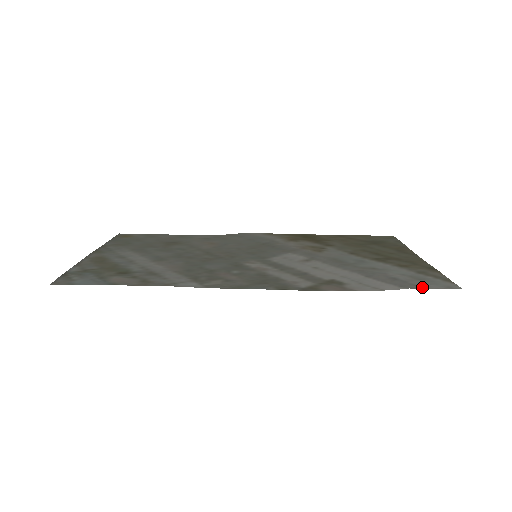
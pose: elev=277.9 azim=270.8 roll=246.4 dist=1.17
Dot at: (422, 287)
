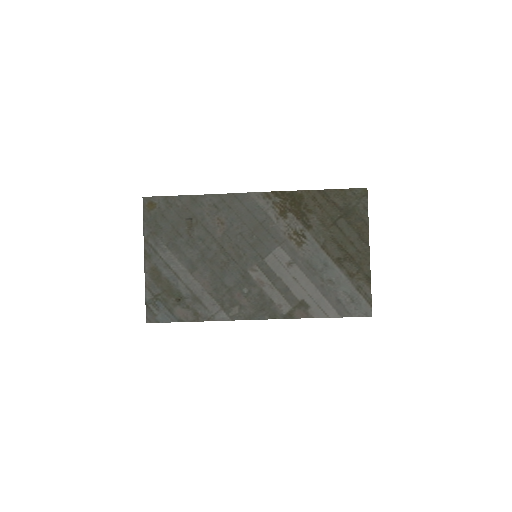
Dot at: (351, 315)
